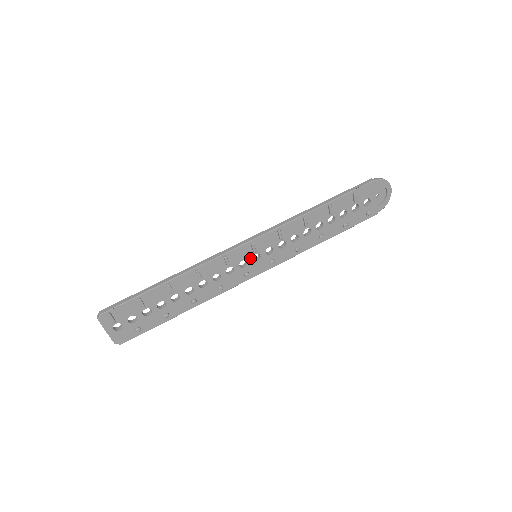
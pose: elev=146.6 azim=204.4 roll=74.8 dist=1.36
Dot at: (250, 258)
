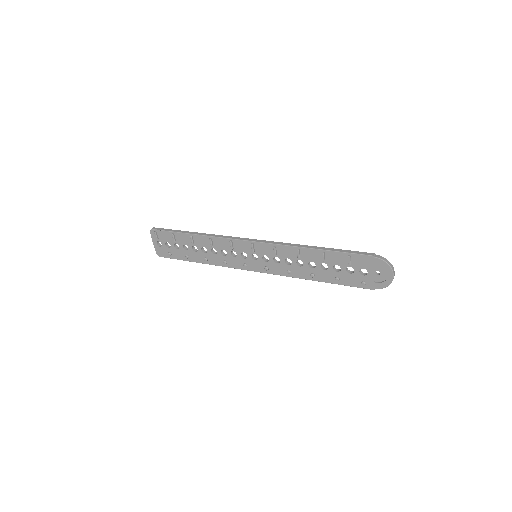
Dot at: (250, 254)
